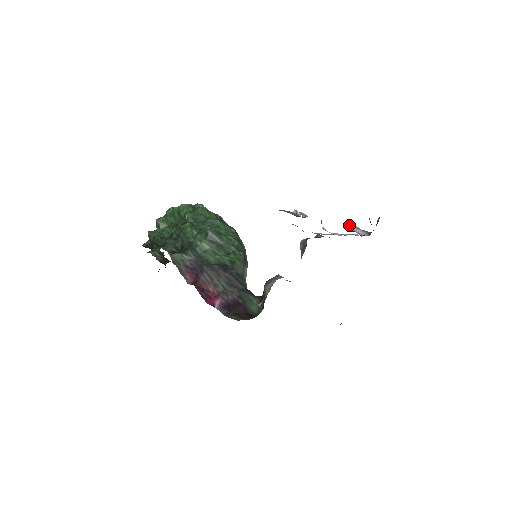
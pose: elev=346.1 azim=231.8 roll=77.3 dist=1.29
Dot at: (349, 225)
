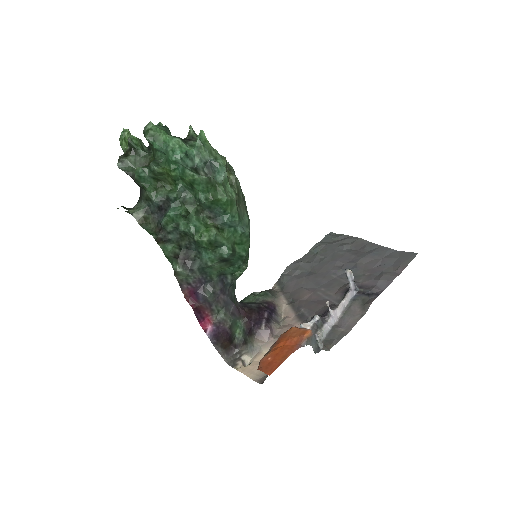
Dot at: (350, 272)
